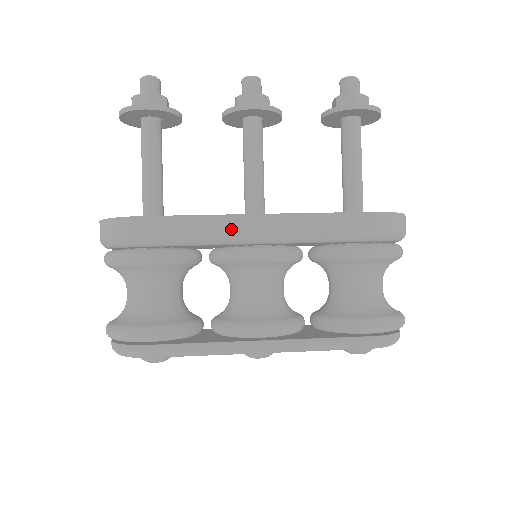
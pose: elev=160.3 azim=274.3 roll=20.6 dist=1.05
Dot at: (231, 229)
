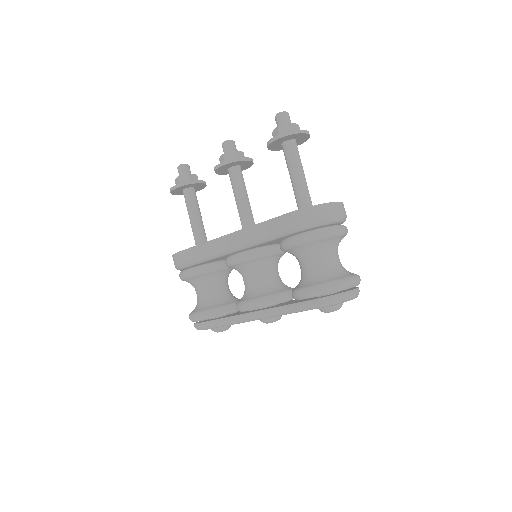
Dot at: (218, 247)
